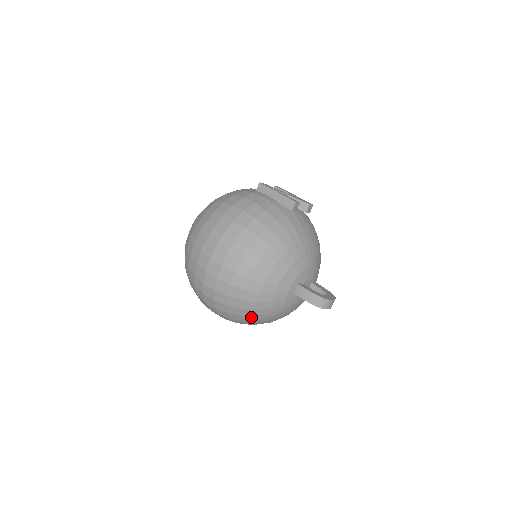
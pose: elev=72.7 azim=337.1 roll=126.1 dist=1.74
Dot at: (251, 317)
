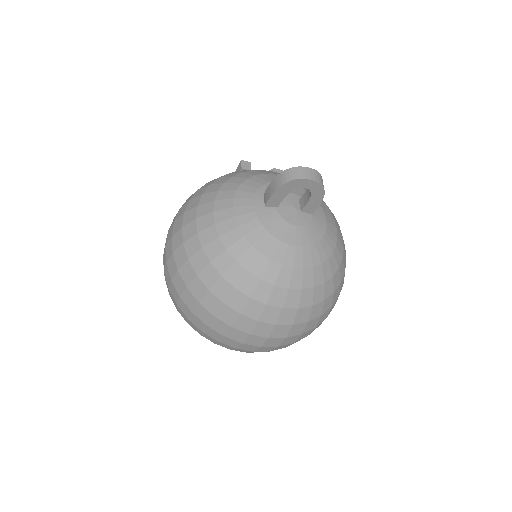
Dot at: (234, 272)
